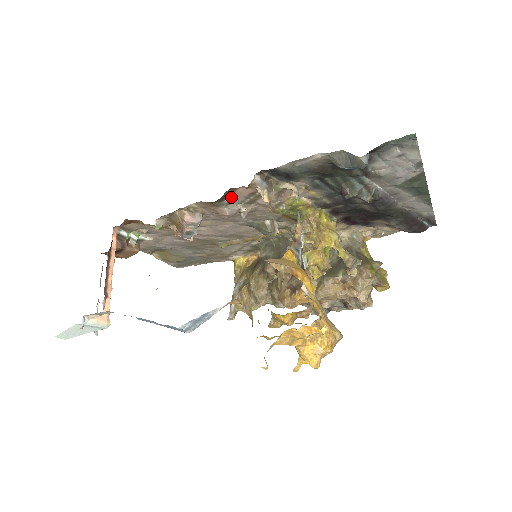
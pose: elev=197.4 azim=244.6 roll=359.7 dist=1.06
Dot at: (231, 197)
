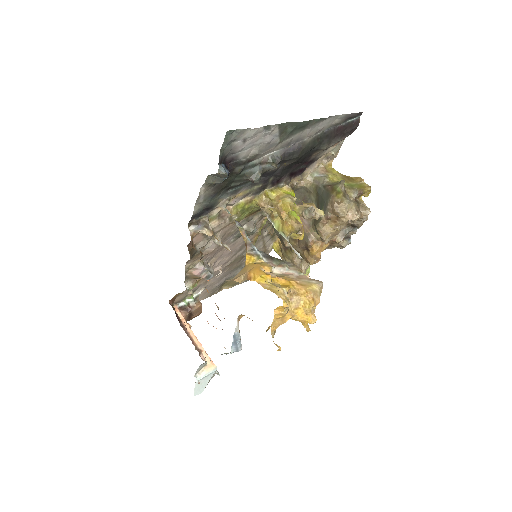
Dot at: (198, 245)
